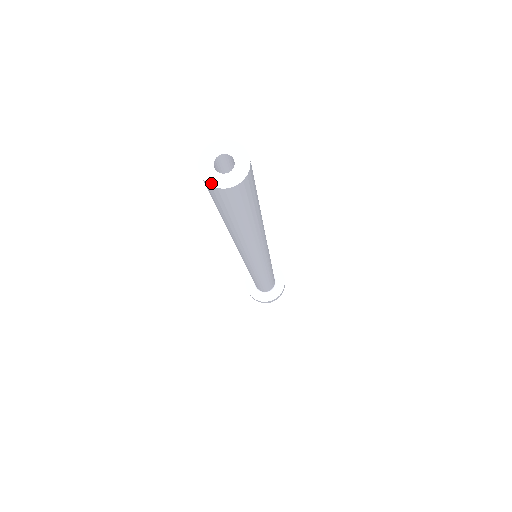
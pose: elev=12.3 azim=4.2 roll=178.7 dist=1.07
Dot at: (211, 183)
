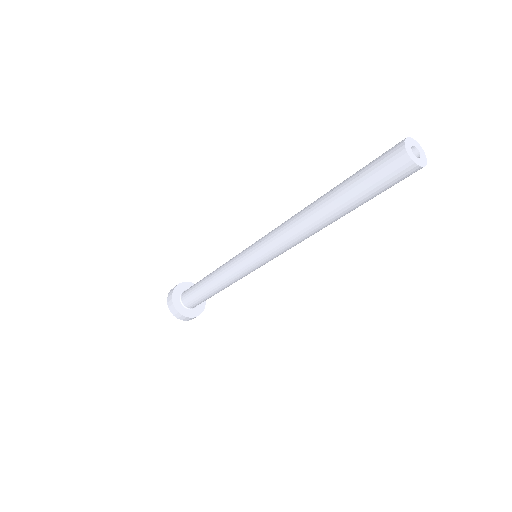
Dot at: (412, 158)
